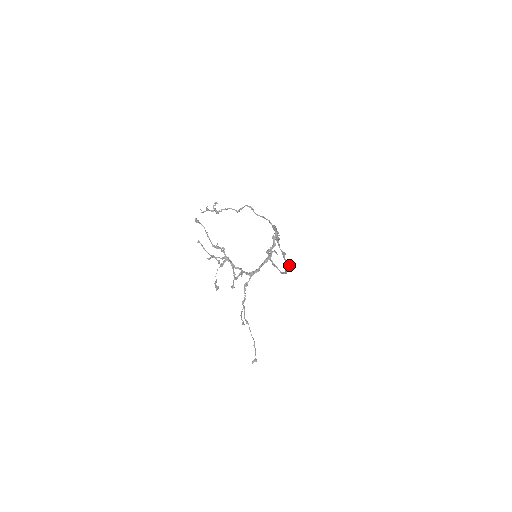
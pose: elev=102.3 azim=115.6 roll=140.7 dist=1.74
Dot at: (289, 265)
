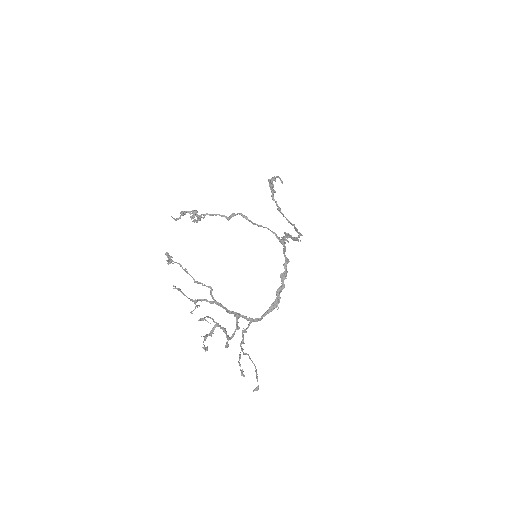
Dot at: occluded
